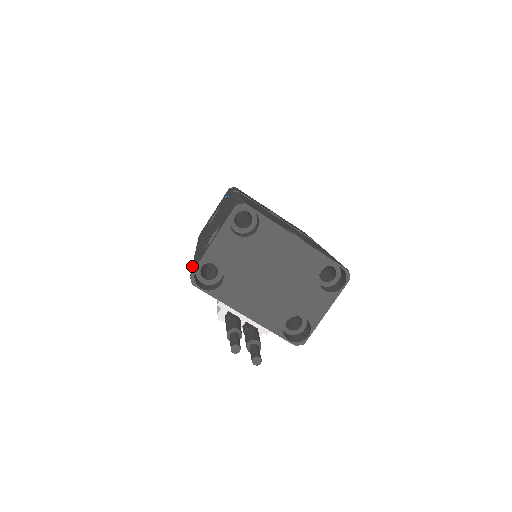
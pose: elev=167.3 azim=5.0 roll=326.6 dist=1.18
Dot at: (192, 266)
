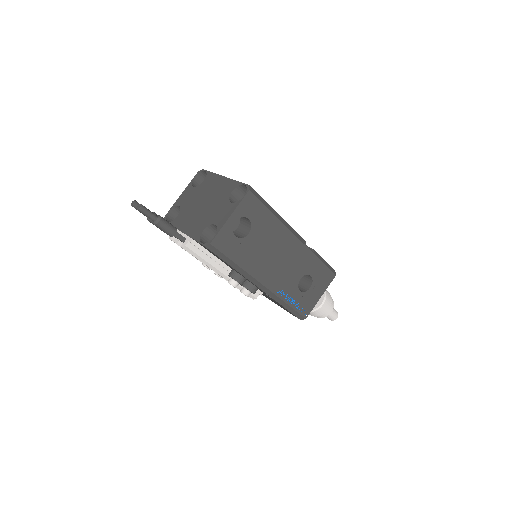
Dot at: occluded
